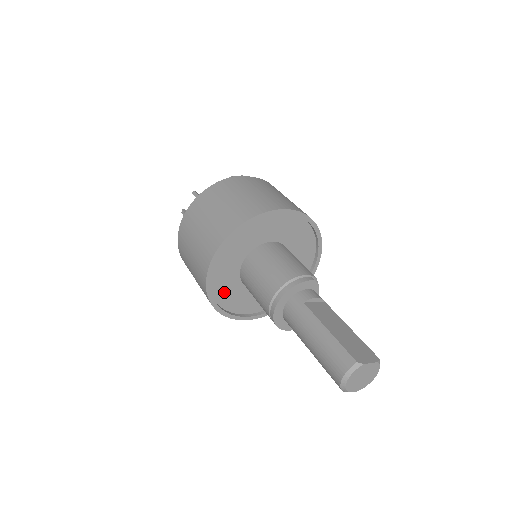
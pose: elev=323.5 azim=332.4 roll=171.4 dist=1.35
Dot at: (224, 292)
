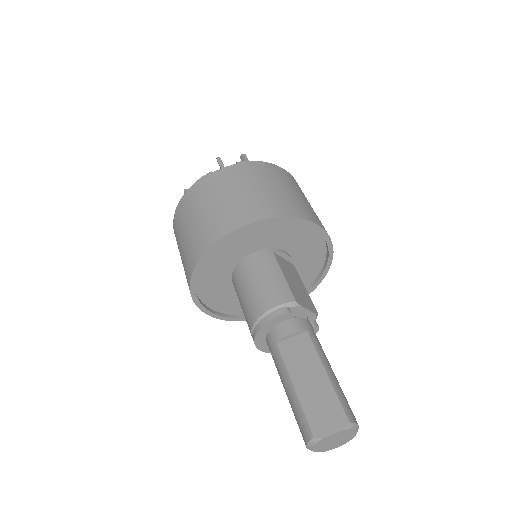
Dot at: (232, 305)
